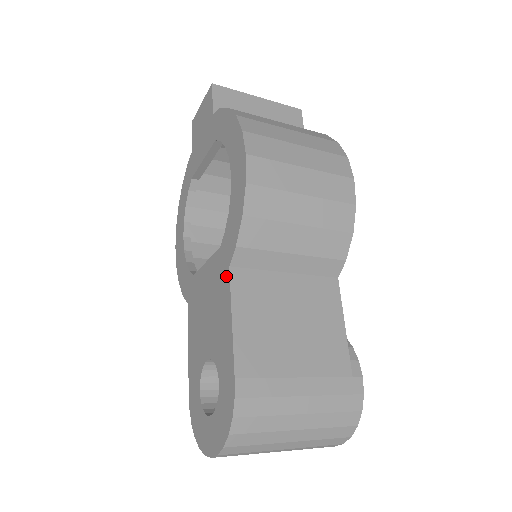
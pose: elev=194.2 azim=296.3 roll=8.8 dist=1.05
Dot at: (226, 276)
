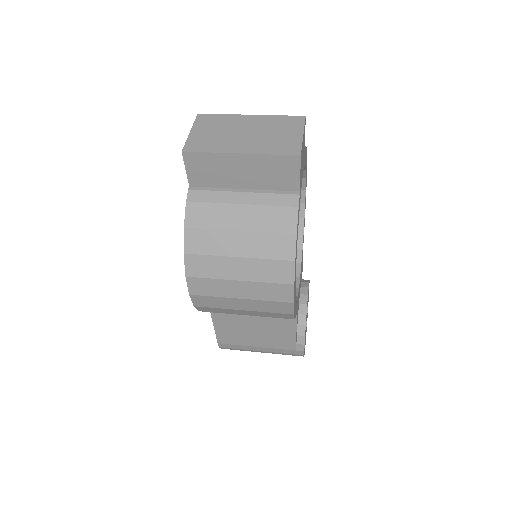
Dot at: occluded
